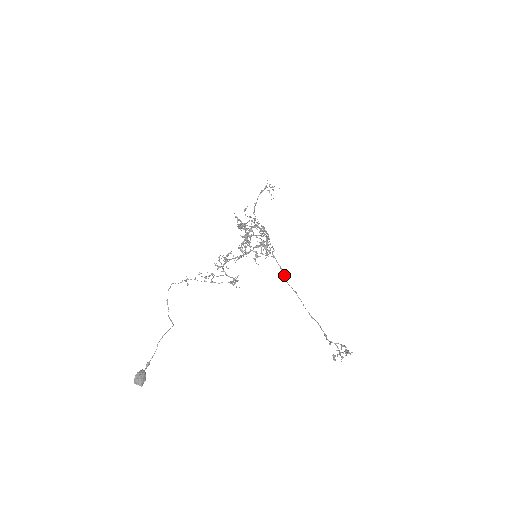
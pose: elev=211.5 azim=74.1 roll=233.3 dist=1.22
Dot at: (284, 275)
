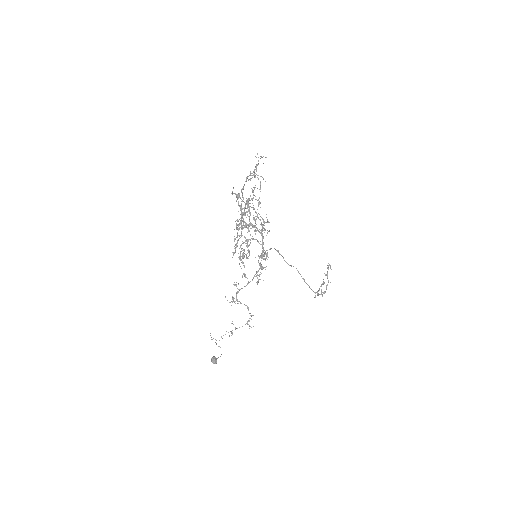
Dot at: (281, 255)
